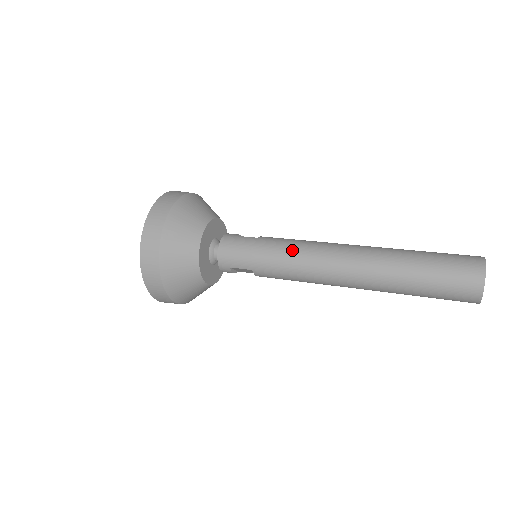
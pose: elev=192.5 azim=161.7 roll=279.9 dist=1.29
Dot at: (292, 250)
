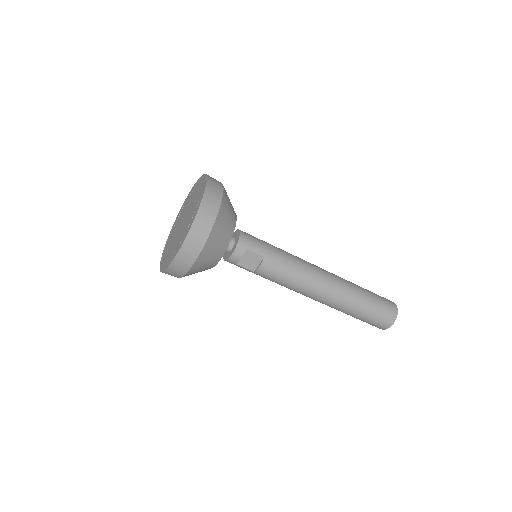
Dot at: (293, 255)
